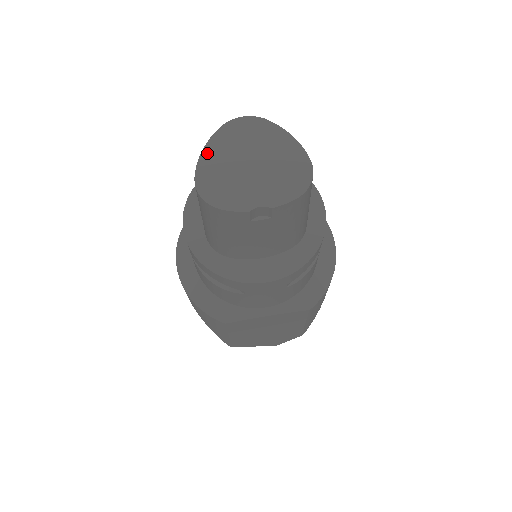
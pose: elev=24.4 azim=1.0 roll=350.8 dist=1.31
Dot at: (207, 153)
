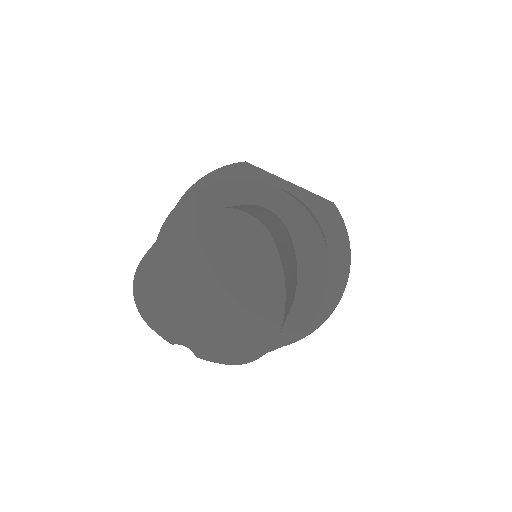
Dot at: (172, 238)
